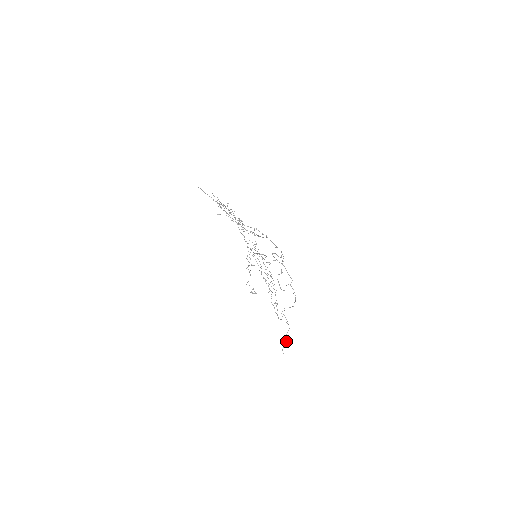
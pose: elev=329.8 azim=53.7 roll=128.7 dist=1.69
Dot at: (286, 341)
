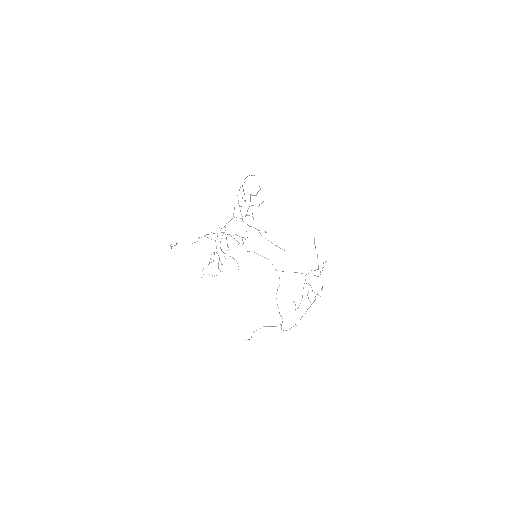
Dot at: occluded
